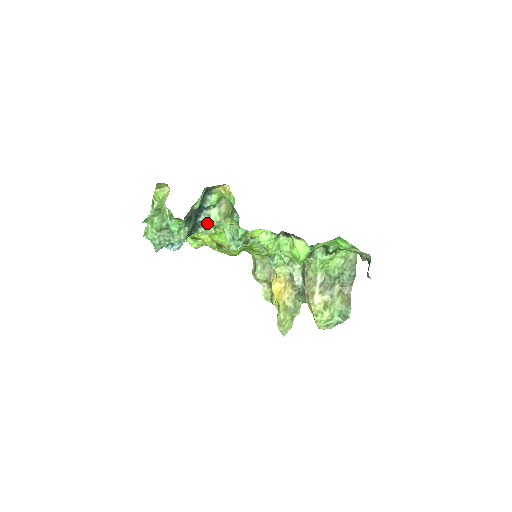
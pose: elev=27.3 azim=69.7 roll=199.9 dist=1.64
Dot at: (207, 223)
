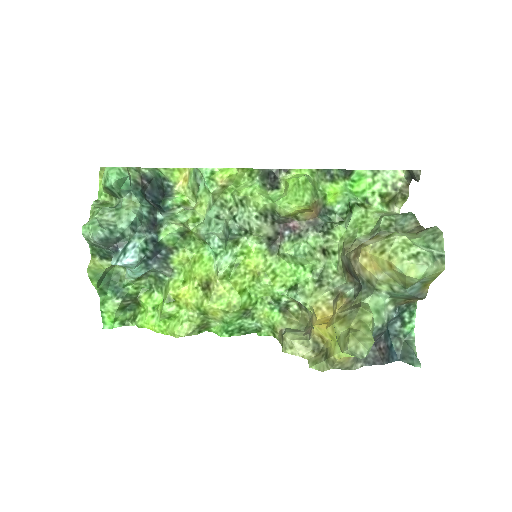
Dot at: (171, 218)
